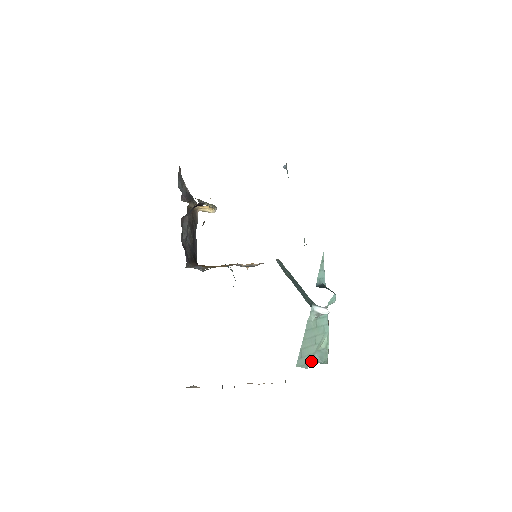
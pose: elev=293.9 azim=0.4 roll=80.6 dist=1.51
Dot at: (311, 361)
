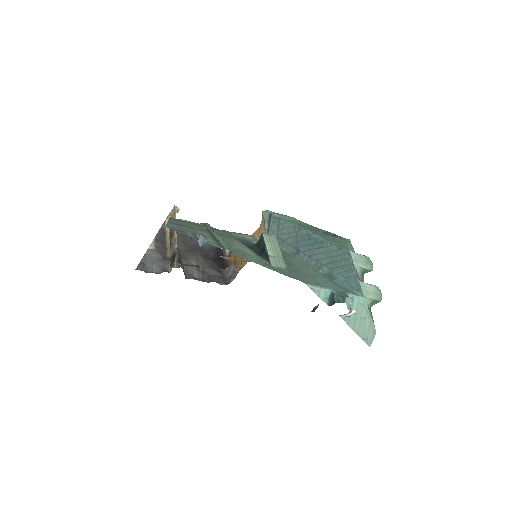
Dot at: (373, 325)
